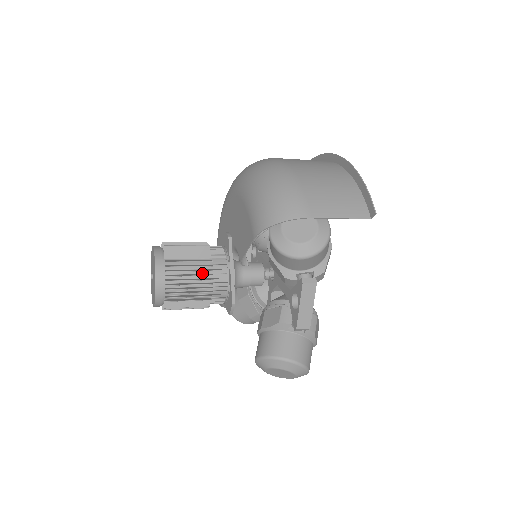
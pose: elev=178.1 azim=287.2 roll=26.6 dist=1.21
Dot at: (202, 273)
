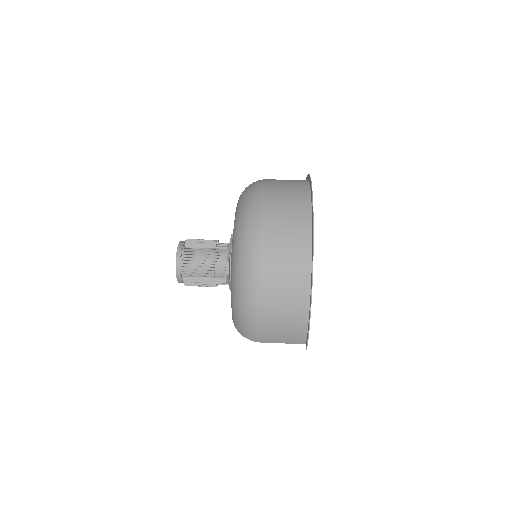
Dot at: occluded
